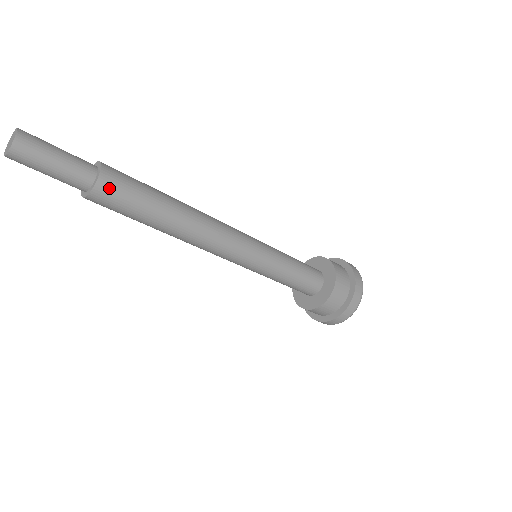
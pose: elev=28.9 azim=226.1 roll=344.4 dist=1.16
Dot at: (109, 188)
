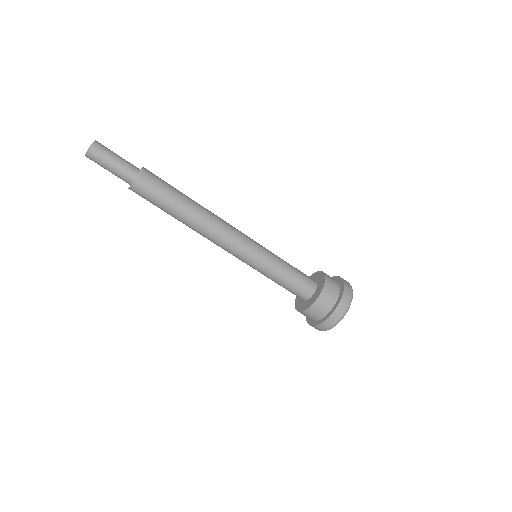
Dot at: (150, 172)
